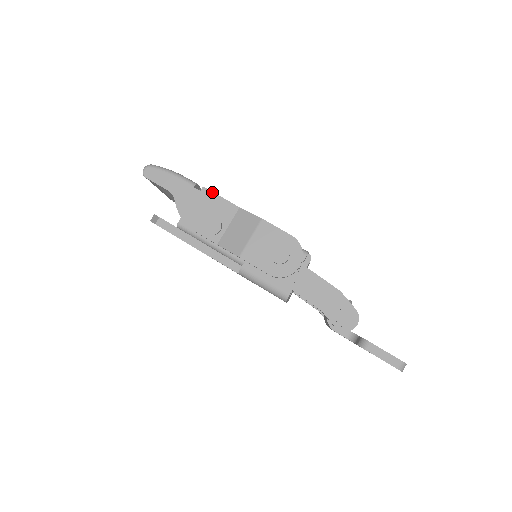
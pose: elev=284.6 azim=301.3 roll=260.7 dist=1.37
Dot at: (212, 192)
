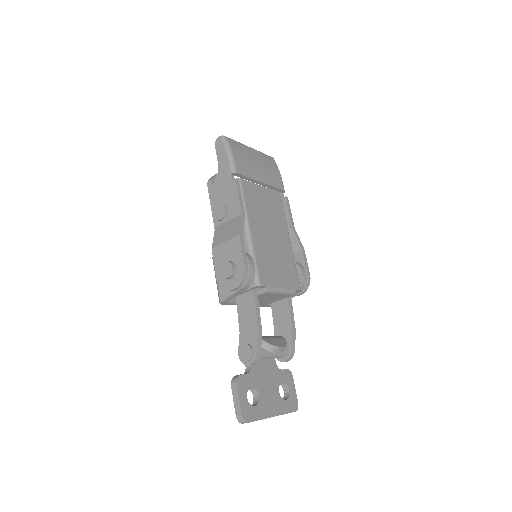
Dot at: (236, 187)
